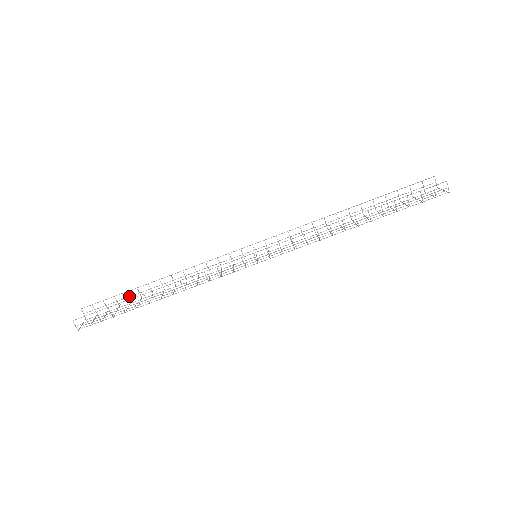
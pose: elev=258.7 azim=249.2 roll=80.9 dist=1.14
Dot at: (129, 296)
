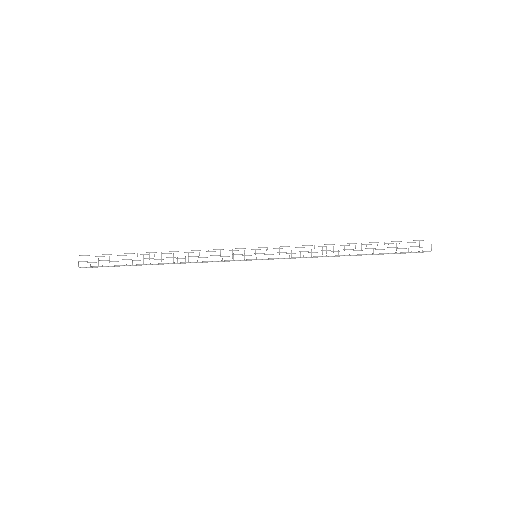
Dot at: (133, 260)
